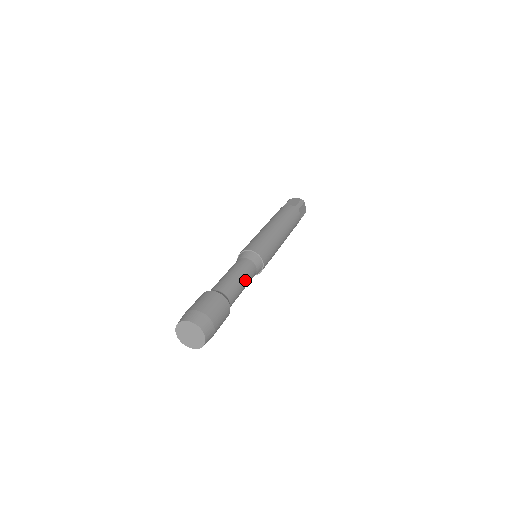
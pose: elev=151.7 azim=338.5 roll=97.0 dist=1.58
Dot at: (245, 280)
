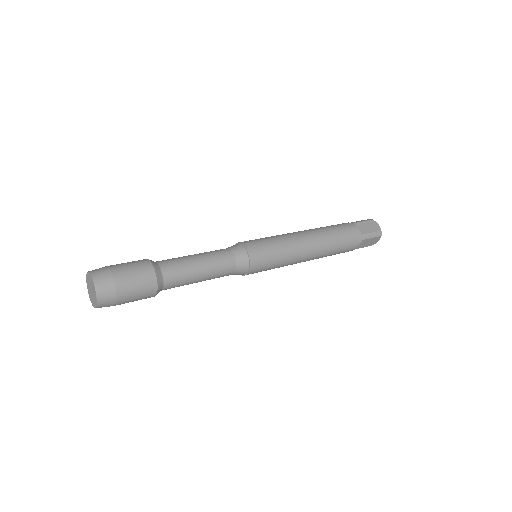
Dot at: (202, 257)
